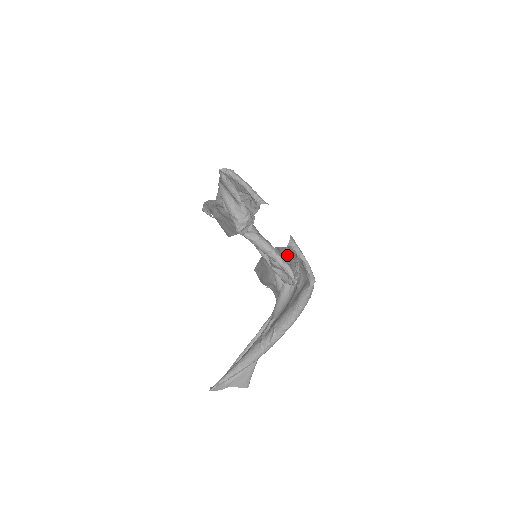
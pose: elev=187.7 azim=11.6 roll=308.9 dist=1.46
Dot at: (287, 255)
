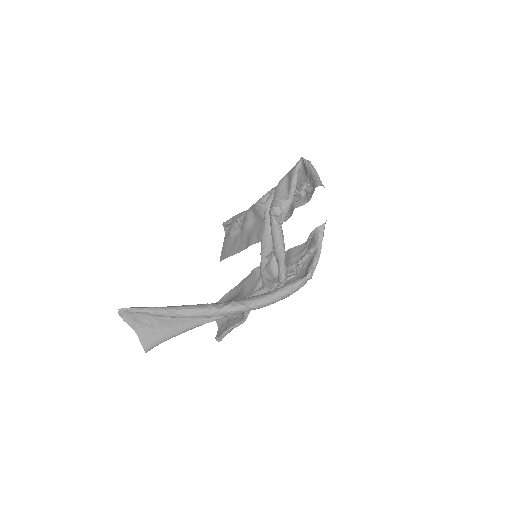
Dot at: (295, 256)
